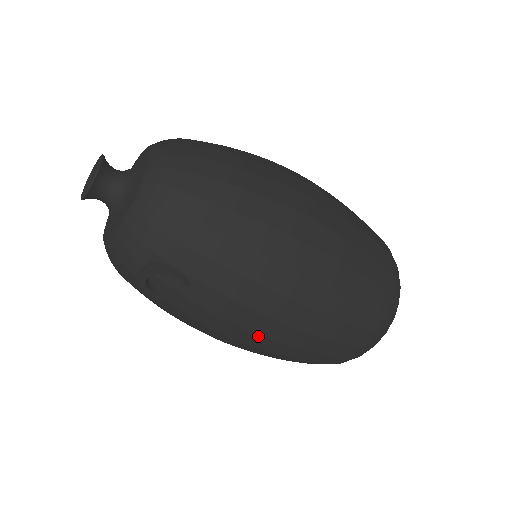
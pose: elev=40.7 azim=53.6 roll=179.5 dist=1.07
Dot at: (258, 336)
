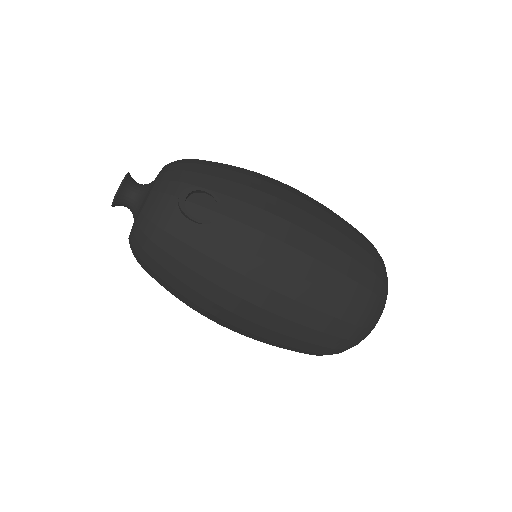
Dot at: (287, 246)
